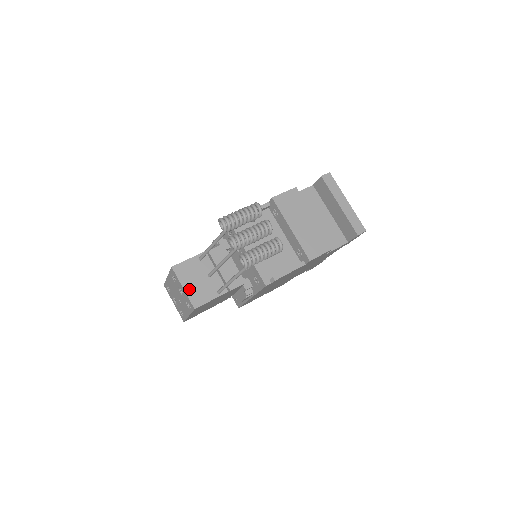
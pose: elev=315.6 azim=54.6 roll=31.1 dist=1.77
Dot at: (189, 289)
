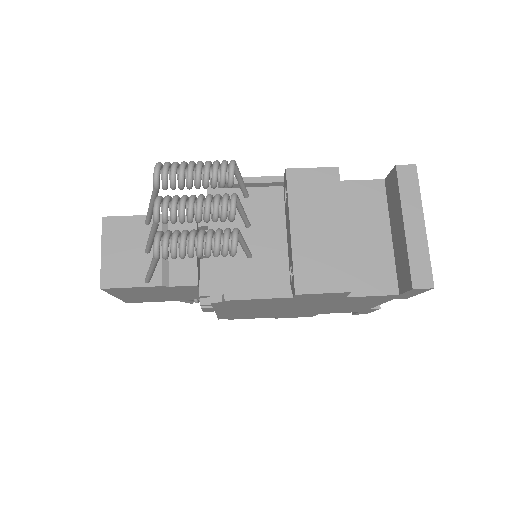
Dot at: (108, 257)
